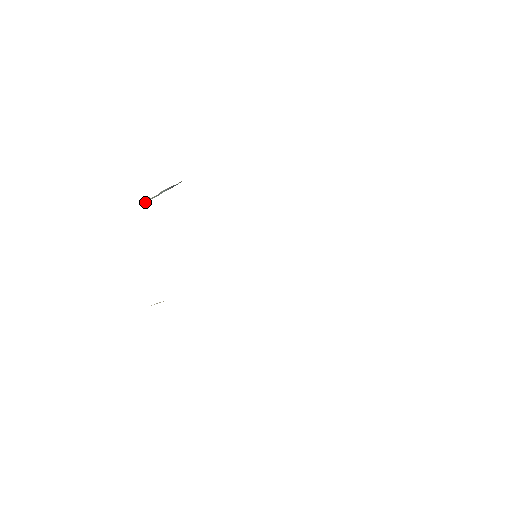
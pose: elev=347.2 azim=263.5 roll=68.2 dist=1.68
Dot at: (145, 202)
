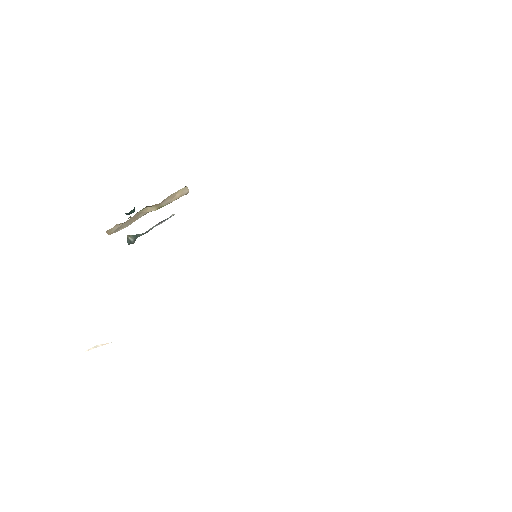
Dot at: (127, 240)
